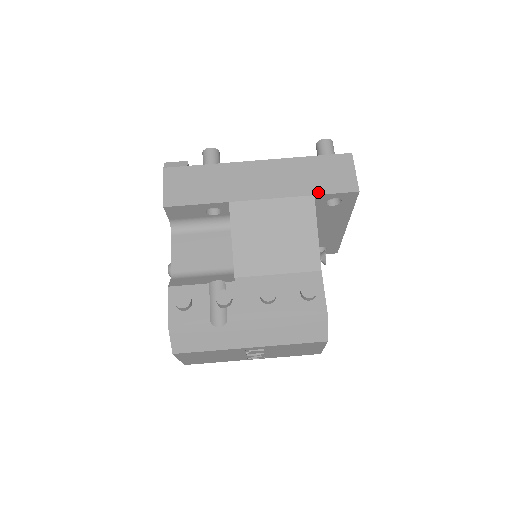
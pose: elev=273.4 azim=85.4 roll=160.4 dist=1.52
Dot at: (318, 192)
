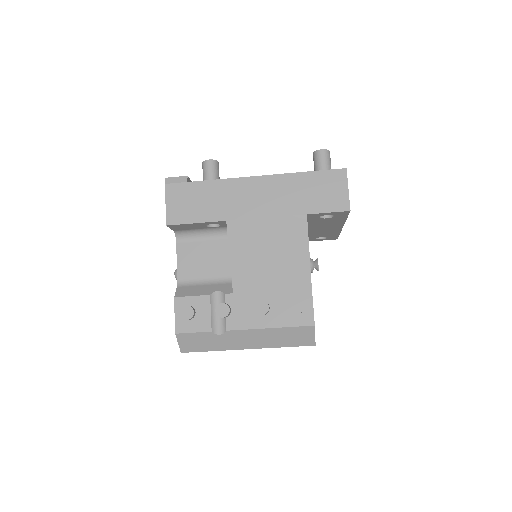
Dot at: (311, 211)
